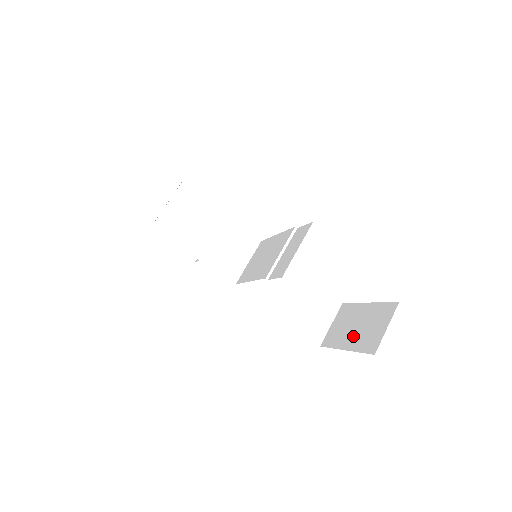
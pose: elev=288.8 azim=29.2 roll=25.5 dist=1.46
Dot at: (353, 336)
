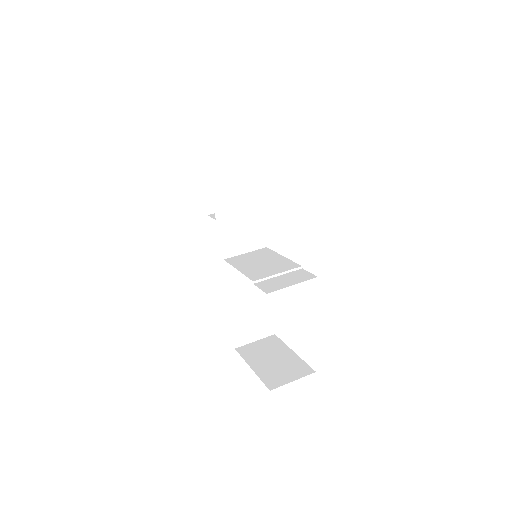
Dot at: (265, 364)
